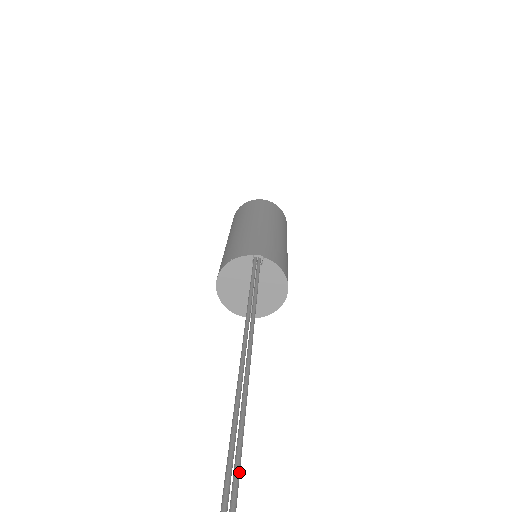
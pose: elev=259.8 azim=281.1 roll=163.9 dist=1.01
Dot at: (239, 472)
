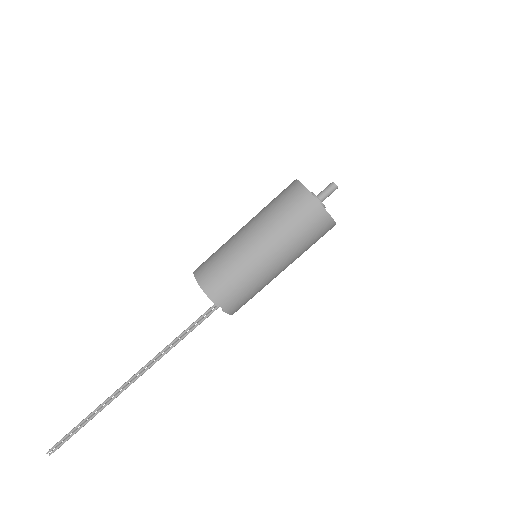
Dot at: occluded
